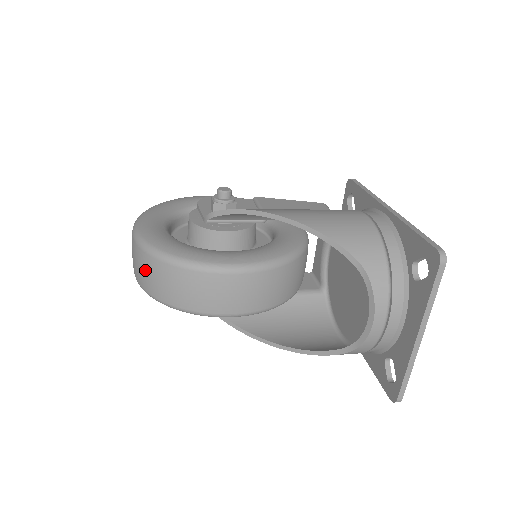
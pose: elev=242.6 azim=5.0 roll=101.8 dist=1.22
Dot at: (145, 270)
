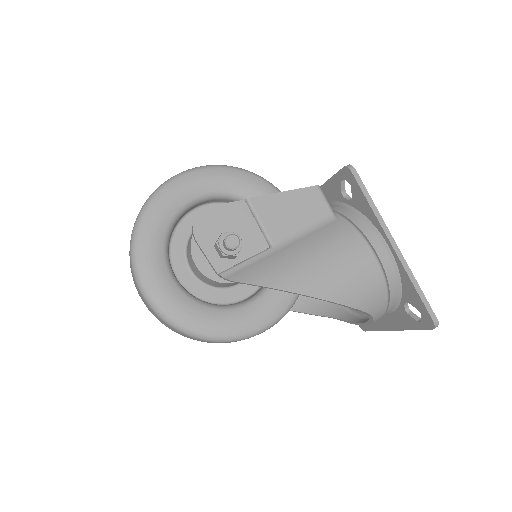
Dot at: (174, 331)
